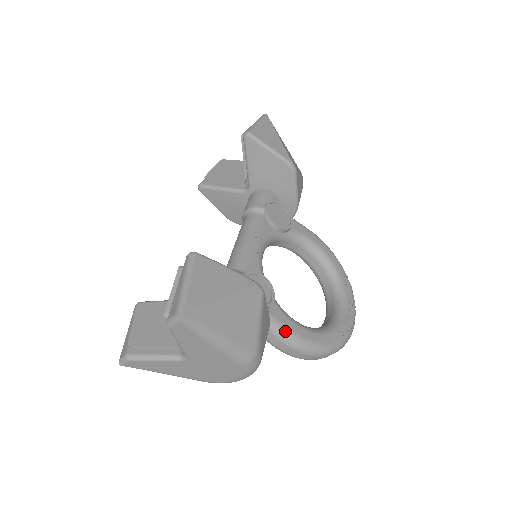
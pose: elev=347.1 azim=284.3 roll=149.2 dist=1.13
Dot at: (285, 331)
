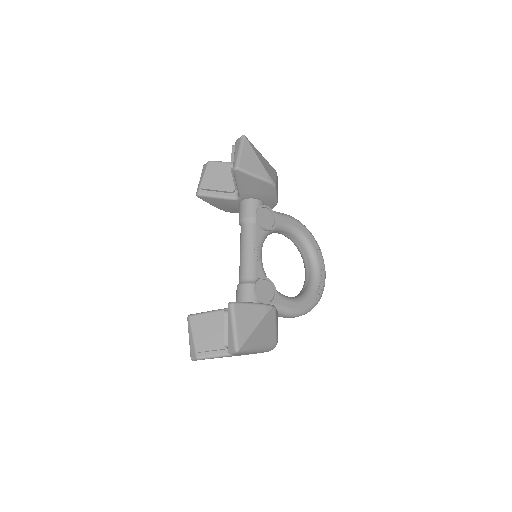
Dot at: (286, 310)
